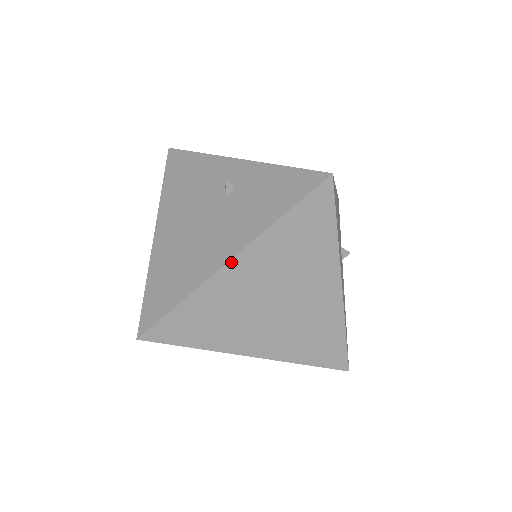
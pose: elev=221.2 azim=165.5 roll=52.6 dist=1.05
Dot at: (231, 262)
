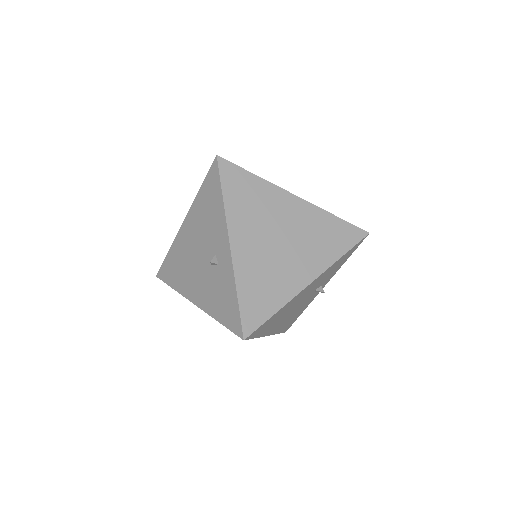
Dot at: (195, 304)
